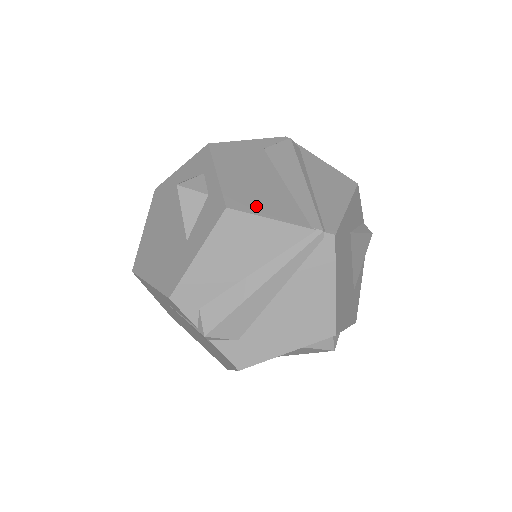
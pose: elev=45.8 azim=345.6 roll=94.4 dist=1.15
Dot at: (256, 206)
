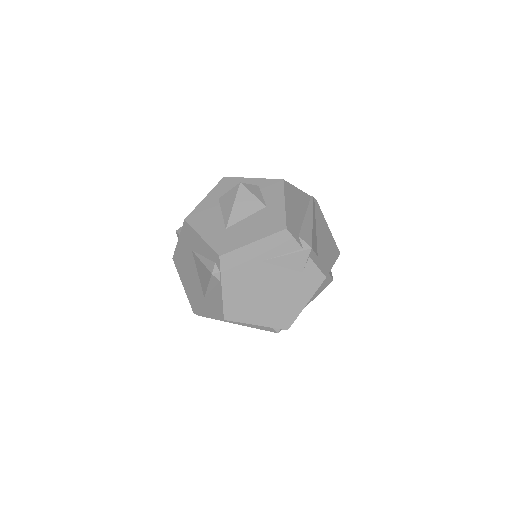
Dot at: occluded
